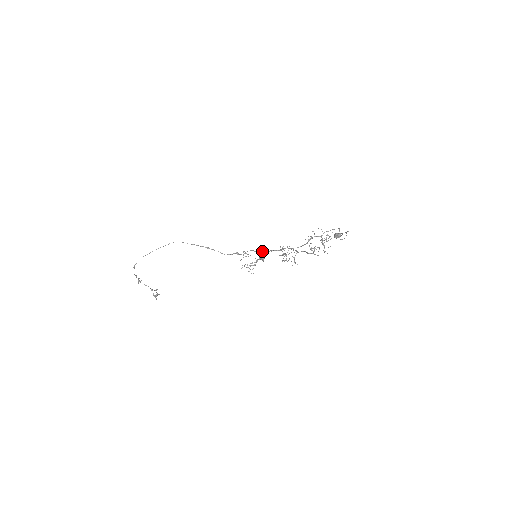
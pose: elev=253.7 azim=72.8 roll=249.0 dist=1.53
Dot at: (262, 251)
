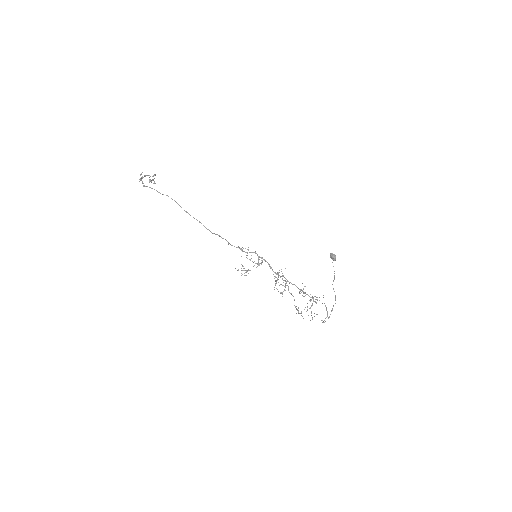
Dot at: (263, 259)
